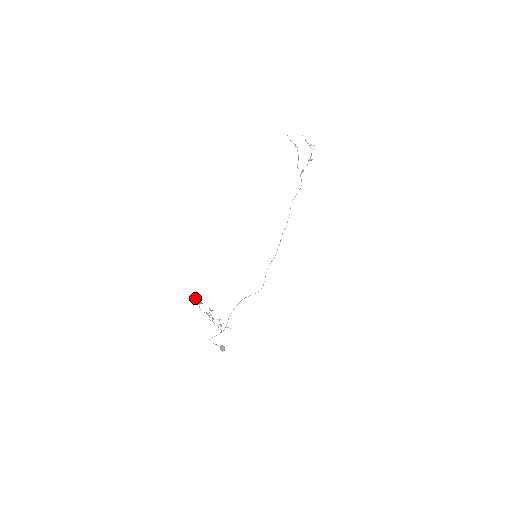
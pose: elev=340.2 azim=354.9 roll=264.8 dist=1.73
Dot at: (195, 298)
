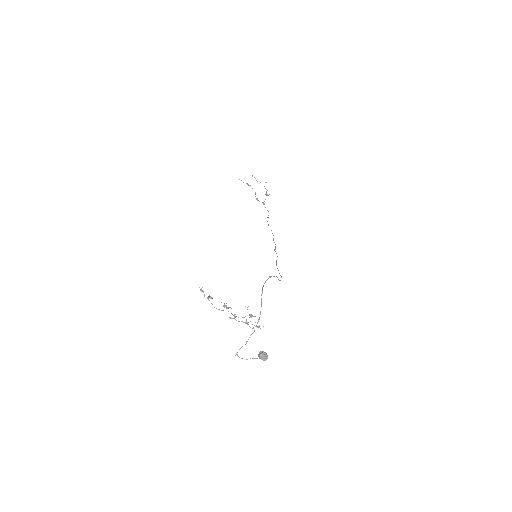
Dot at: (201, 289)
